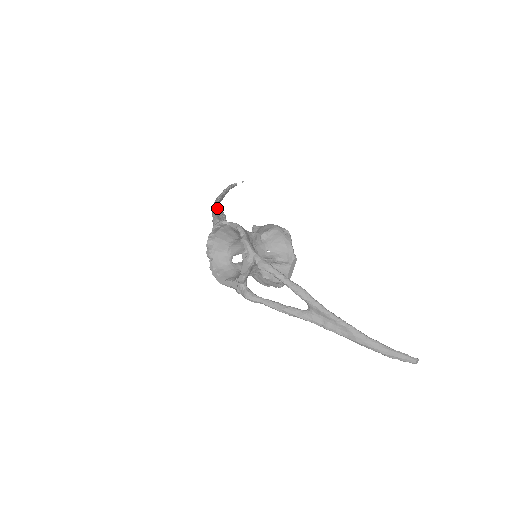
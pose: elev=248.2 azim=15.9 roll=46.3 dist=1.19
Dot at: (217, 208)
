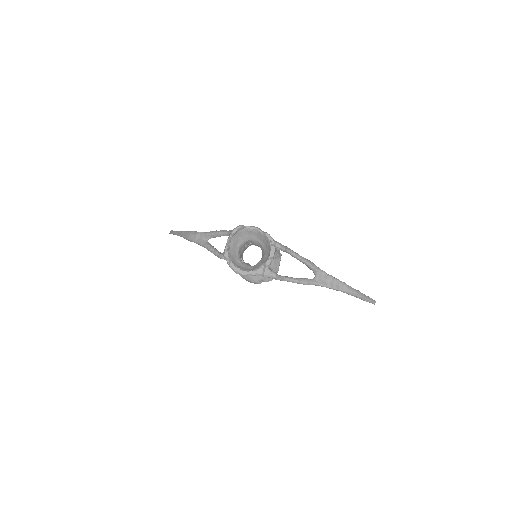
Dot at: (203, 232)
